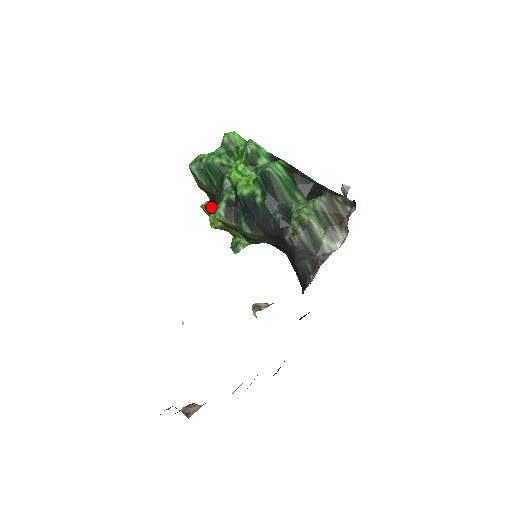
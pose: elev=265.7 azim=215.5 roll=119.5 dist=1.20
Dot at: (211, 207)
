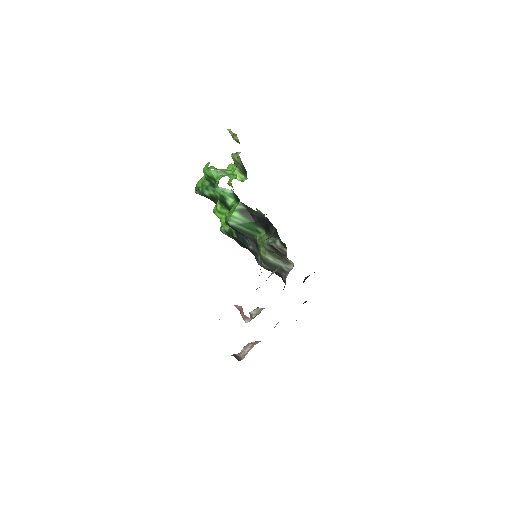
Dot at: occluded
